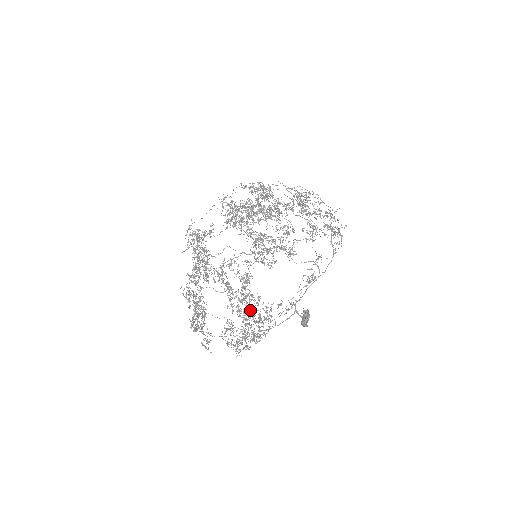
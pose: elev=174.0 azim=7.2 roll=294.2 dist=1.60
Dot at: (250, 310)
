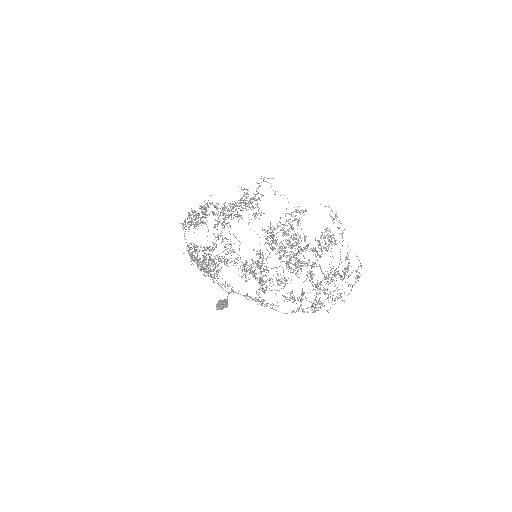
Dot at: (208, 265)
